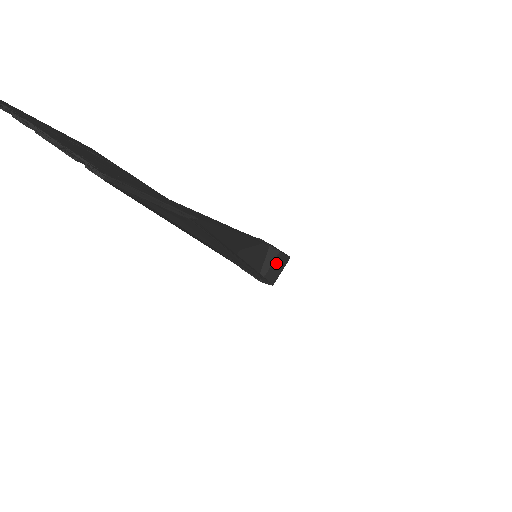
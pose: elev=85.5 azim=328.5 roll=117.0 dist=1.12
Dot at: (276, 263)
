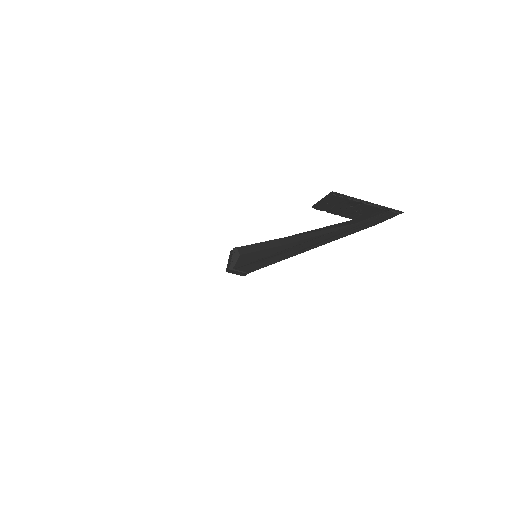
Dot at: occluded
